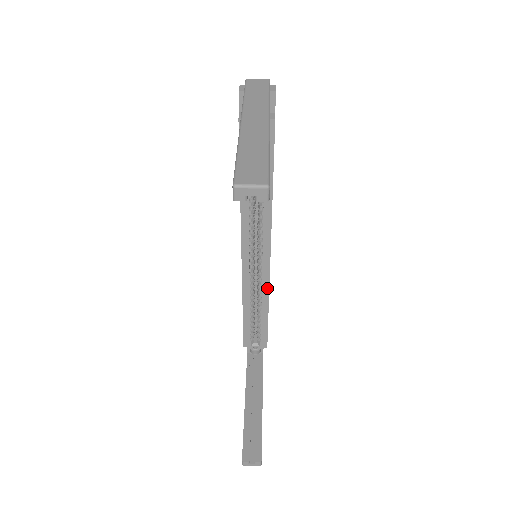
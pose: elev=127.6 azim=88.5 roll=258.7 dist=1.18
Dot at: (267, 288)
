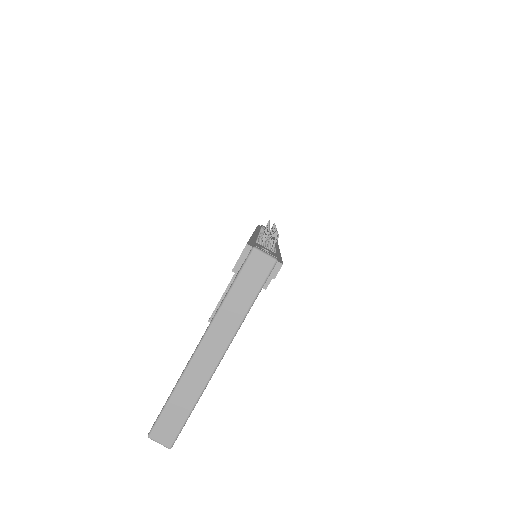
Dot at: occluded
